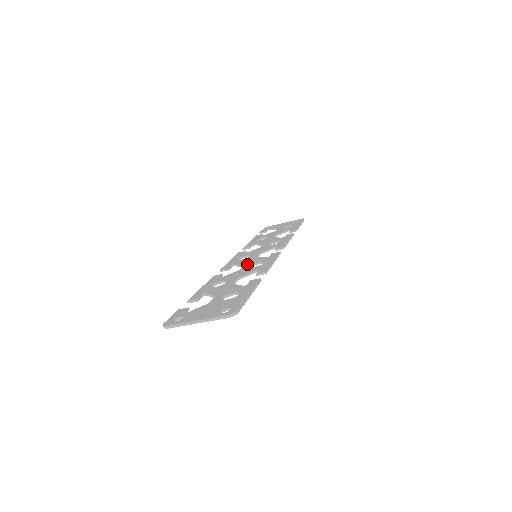
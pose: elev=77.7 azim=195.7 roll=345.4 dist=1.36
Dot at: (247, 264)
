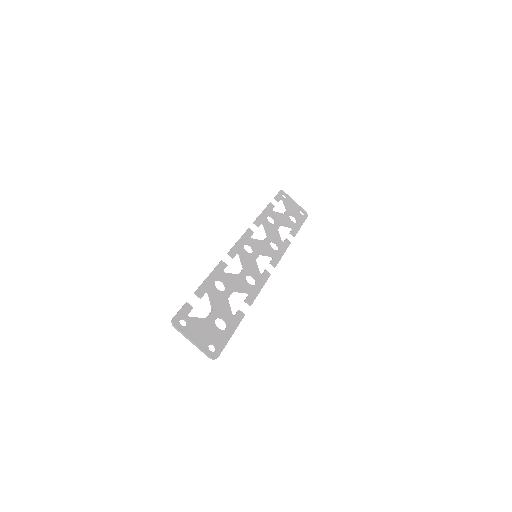
Dot at: (246, 269)
